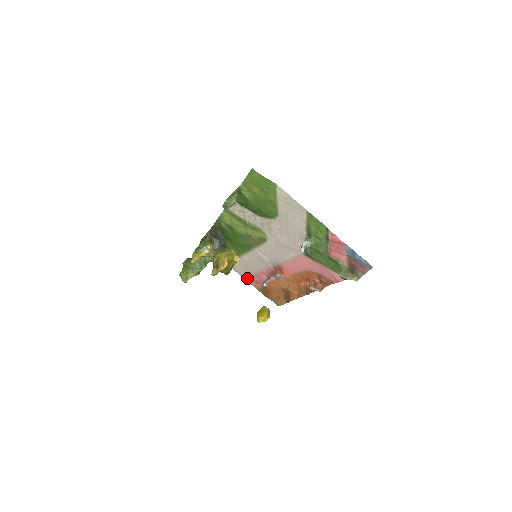
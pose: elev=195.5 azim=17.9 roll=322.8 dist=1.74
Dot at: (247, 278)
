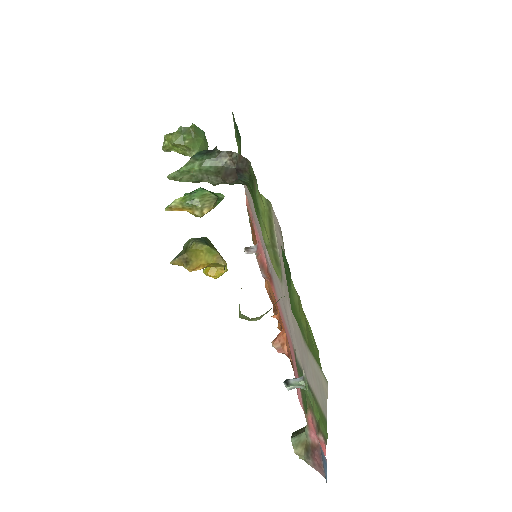
Dot at: (246, 194)
